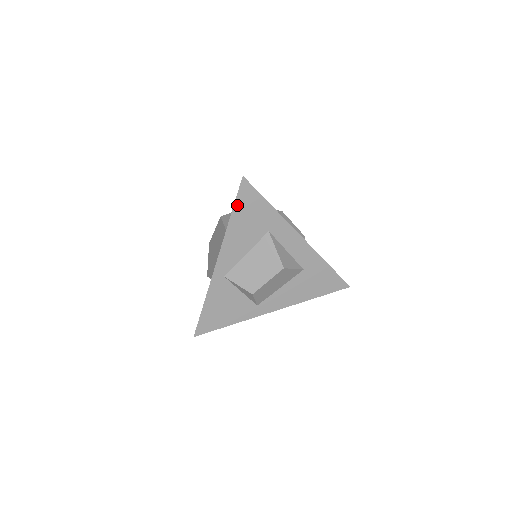
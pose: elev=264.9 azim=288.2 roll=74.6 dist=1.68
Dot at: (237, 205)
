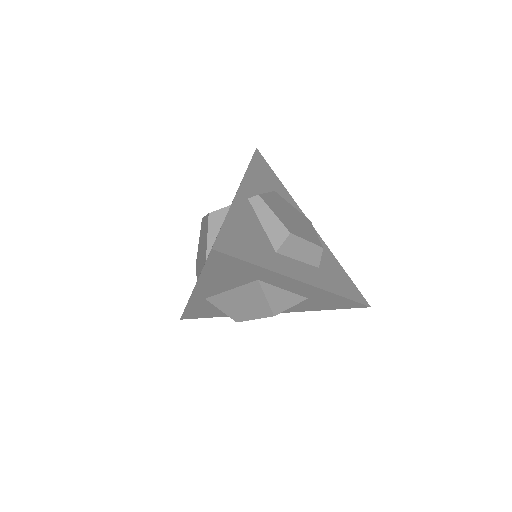
Dot at: (209, 265)
